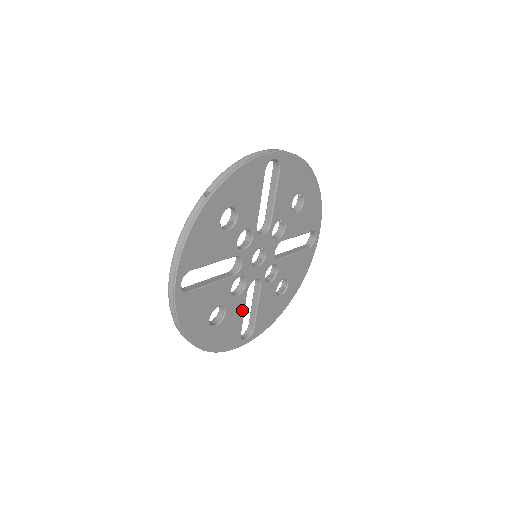
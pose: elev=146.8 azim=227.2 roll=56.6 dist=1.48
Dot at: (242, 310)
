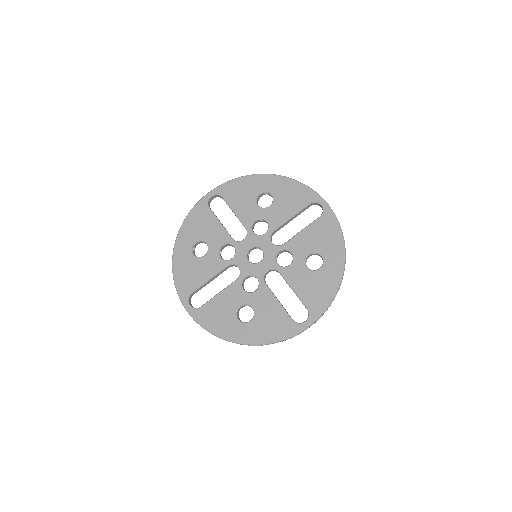
Dot at: (211, 274)
